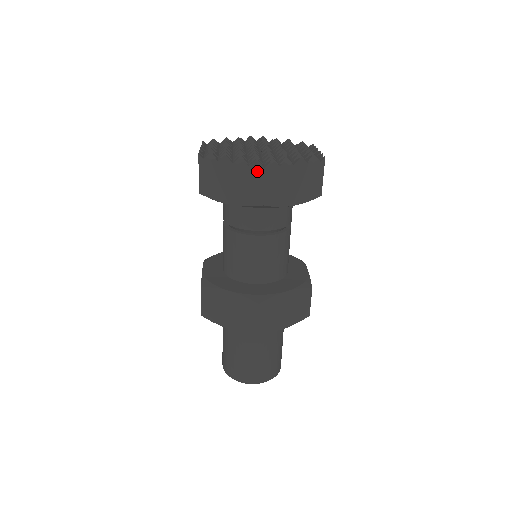
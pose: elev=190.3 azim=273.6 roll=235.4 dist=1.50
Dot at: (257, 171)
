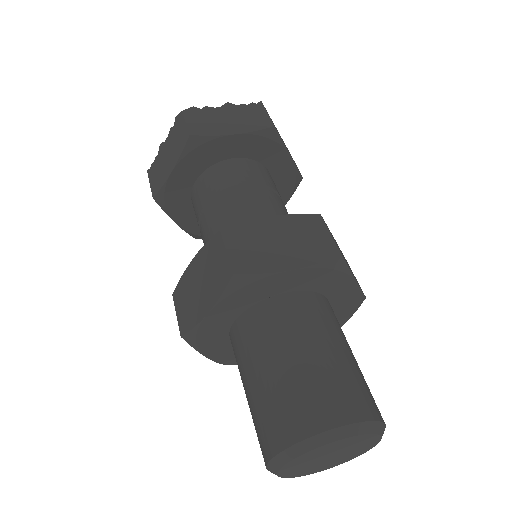
Dot at: (179, 120)
